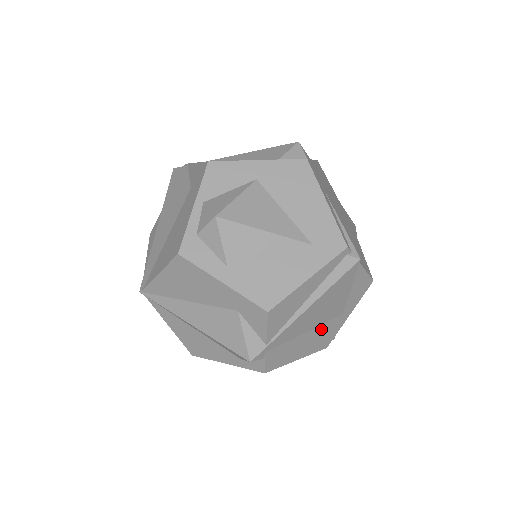
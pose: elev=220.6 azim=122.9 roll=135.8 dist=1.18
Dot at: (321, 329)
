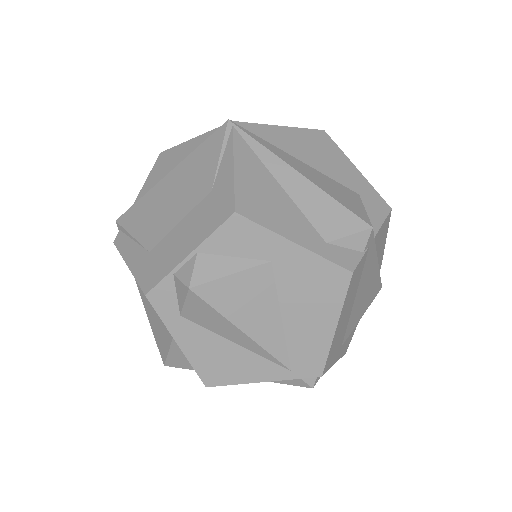
Dot at: (345, 326)
